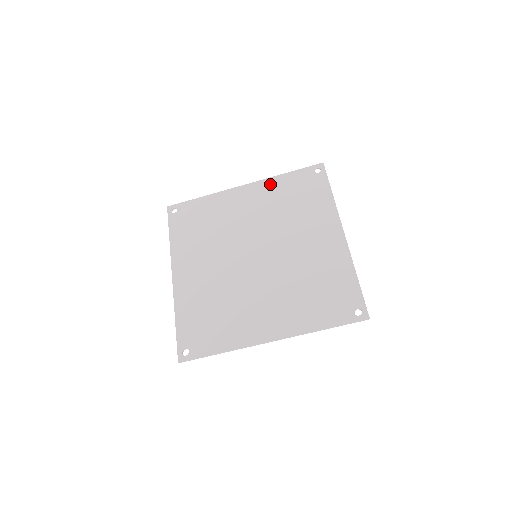
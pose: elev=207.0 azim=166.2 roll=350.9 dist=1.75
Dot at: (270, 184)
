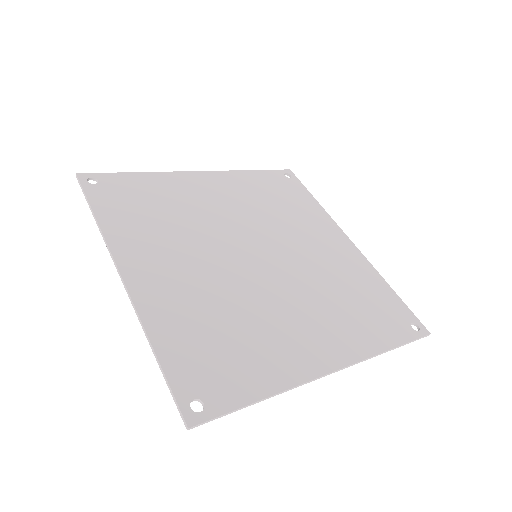
Dot at: (237, 177)
